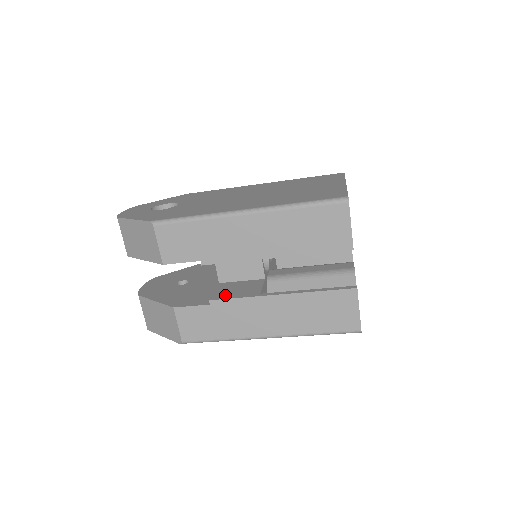
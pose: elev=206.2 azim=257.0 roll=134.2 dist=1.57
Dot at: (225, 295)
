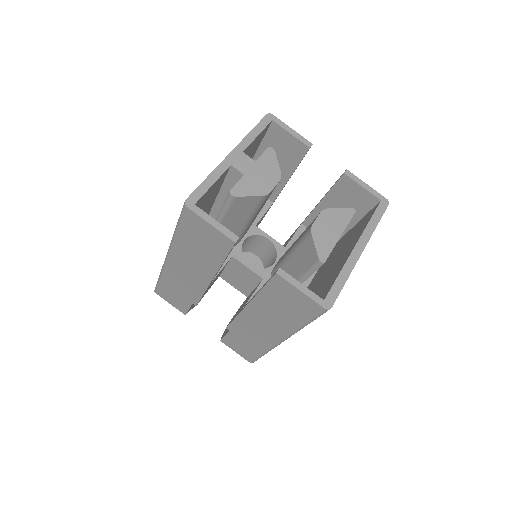
Dot at: occluded
